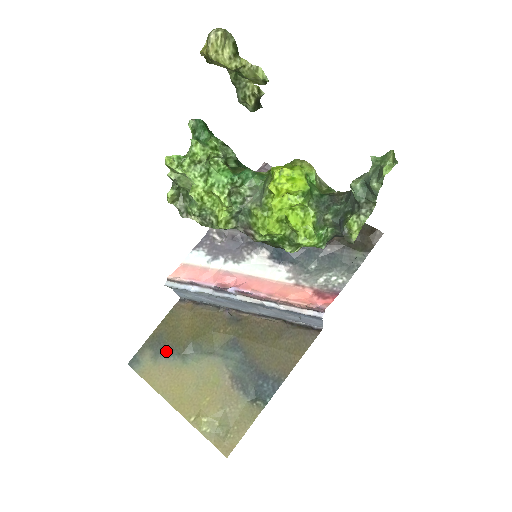
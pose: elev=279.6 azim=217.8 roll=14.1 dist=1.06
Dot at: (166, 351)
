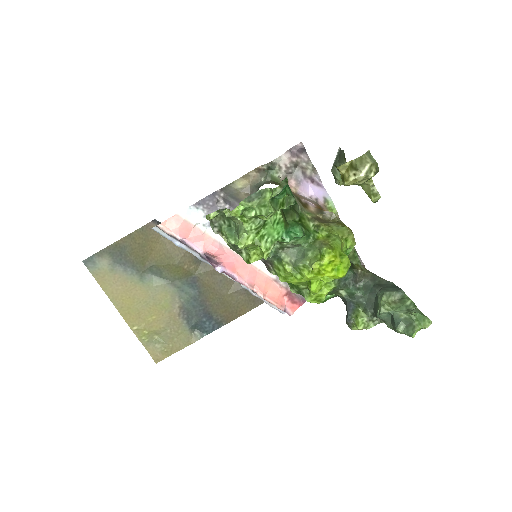
Dot at: (126, 264)
